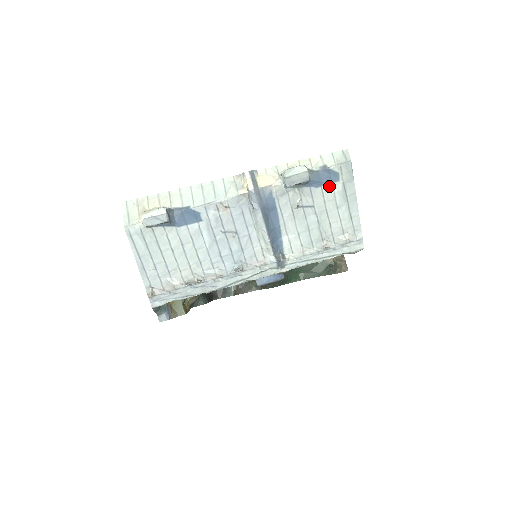
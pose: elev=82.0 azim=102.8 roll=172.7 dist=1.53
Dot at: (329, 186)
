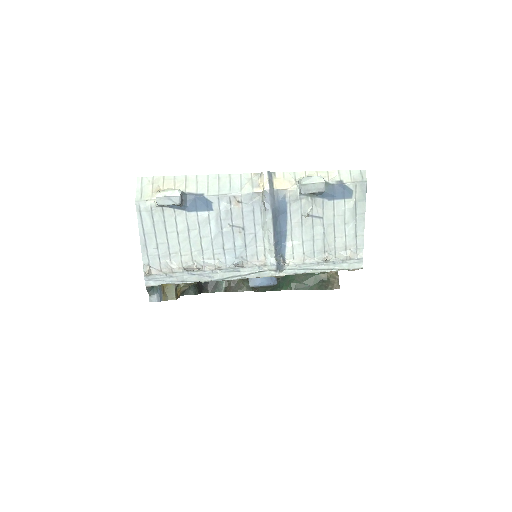
Dot at: (341, 201)
